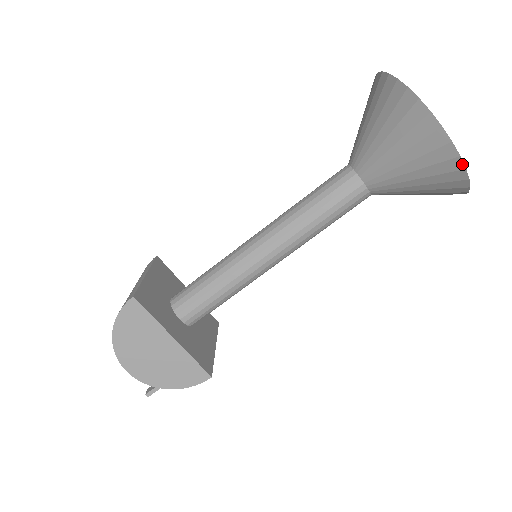
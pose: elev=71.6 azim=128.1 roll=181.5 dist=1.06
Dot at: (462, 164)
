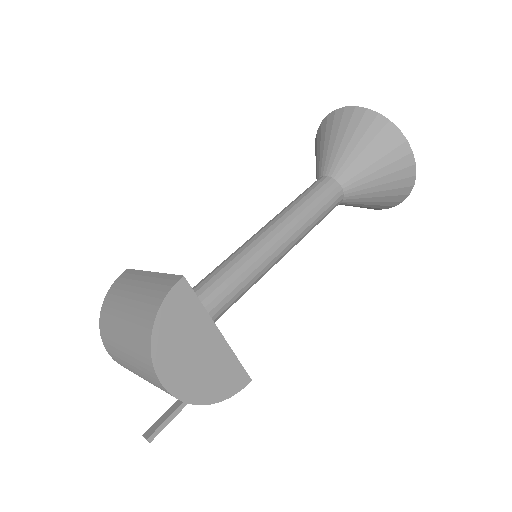
Dot at: (415, 171)
